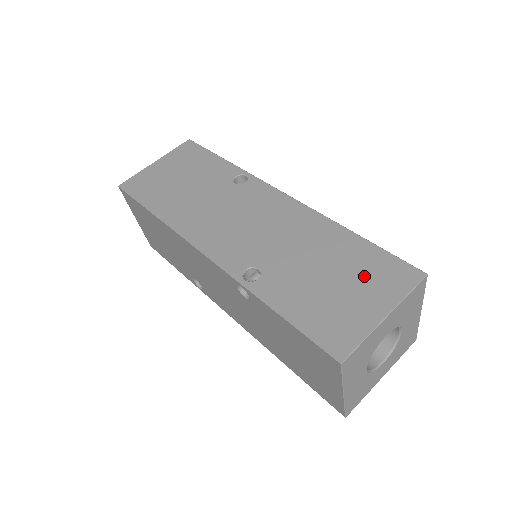
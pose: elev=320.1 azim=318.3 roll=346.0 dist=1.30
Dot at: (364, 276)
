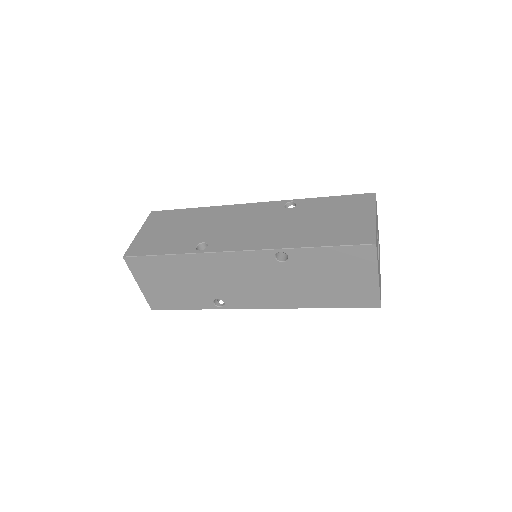
Dot at: occluded
